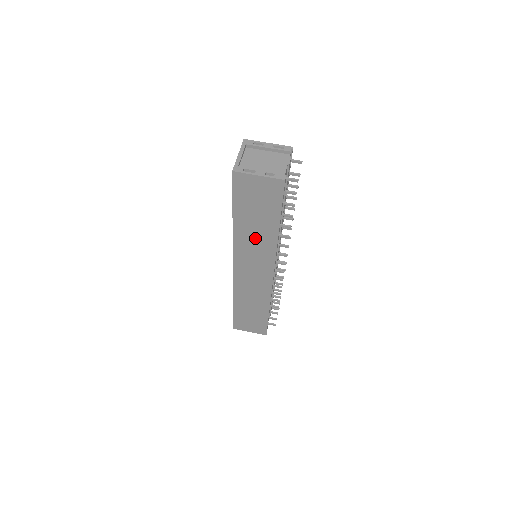
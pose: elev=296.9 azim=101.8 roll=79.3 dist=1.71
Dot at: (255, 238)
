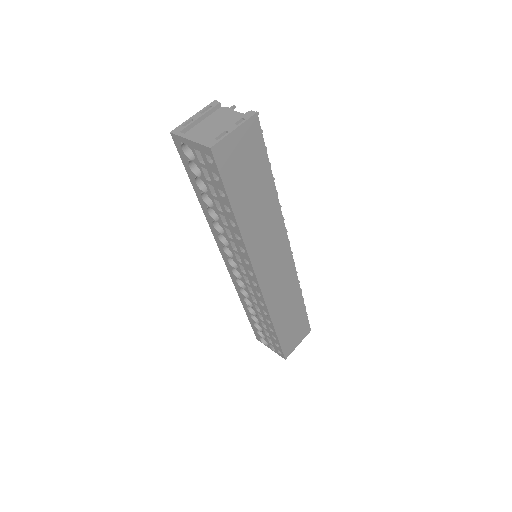
Dot at: (261, 218)
